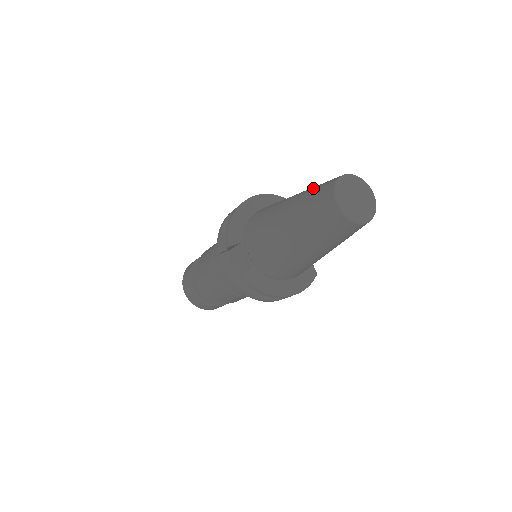
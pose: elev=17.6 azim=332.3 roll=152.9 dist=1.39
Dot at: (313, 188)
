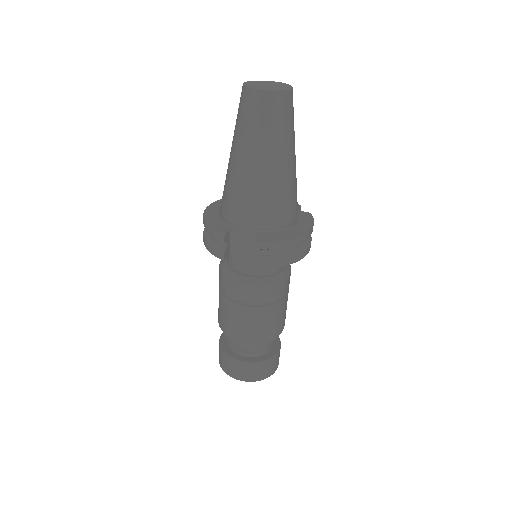
Dot at: (236, 119)
